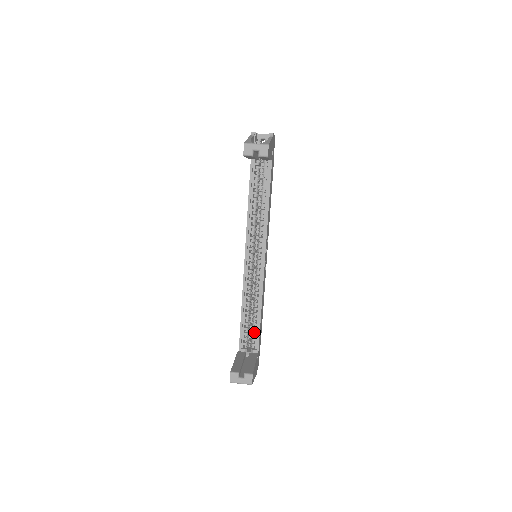
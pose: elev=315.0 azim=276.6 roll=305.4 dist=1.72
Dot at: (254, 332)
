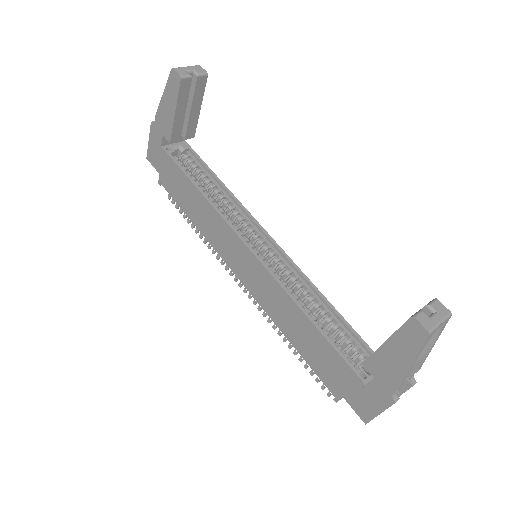
Dot at: (346, 338)
